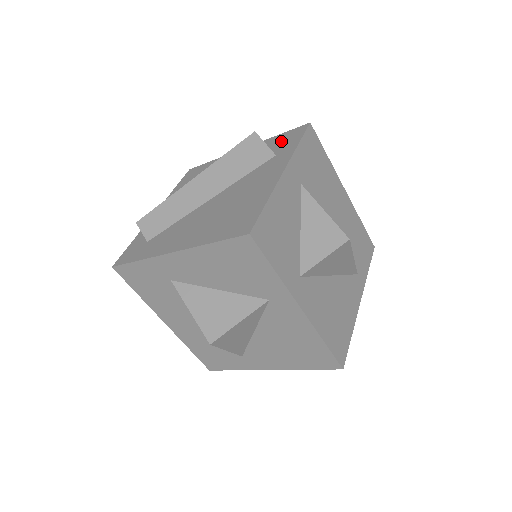
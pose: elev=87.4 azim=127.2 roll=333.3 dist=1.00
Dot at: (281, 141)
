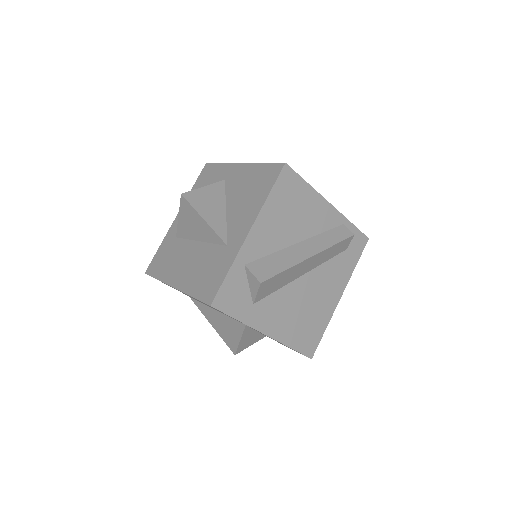
Dot at: occluded
